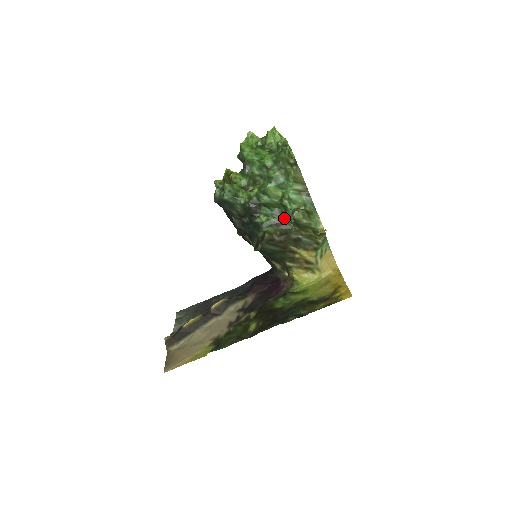
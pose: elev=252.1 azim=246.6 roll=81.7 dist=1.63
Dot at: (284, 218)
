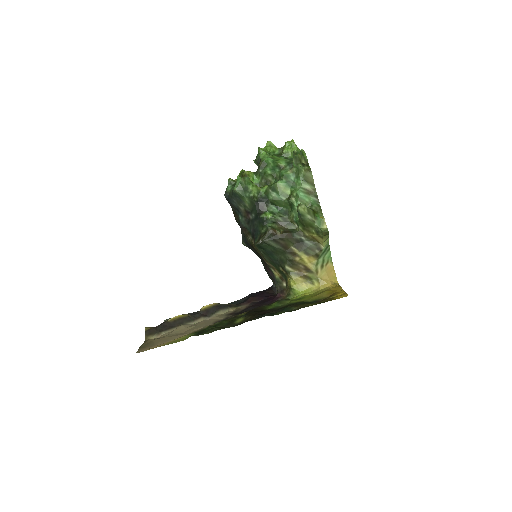
Dot at: (289, 218)
